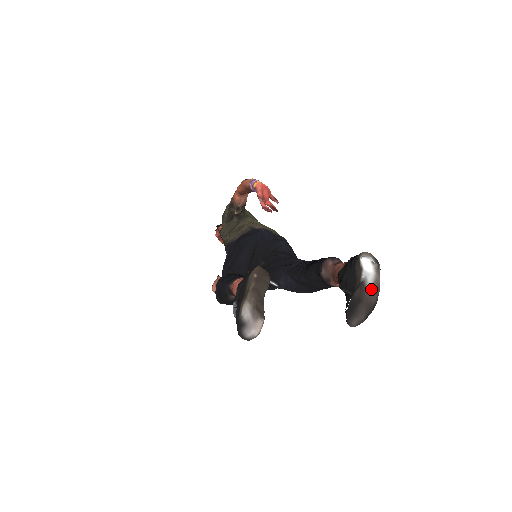
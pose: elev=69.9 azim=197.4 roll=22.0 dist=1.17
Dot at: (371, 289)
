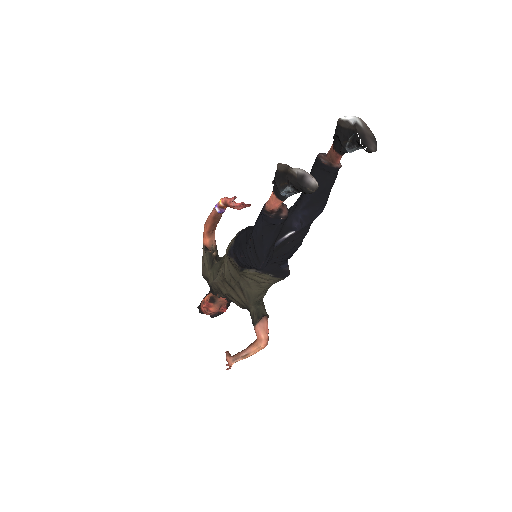
Dot at: (364, 127)
